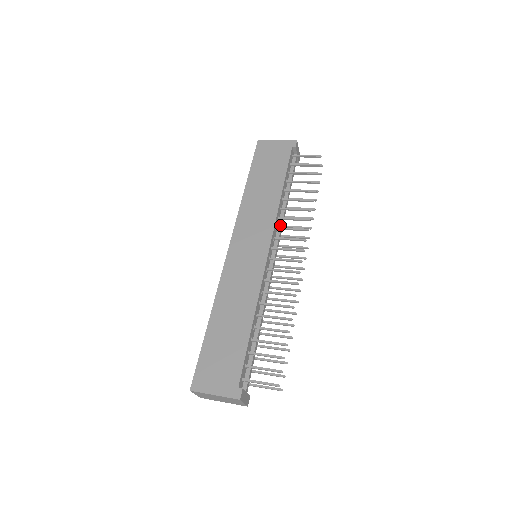
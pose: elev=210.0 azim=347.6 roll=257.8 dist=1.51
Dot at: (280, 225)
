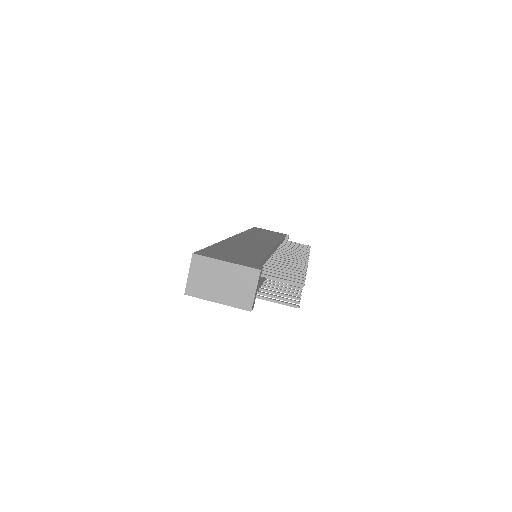
Dot at: occluded
